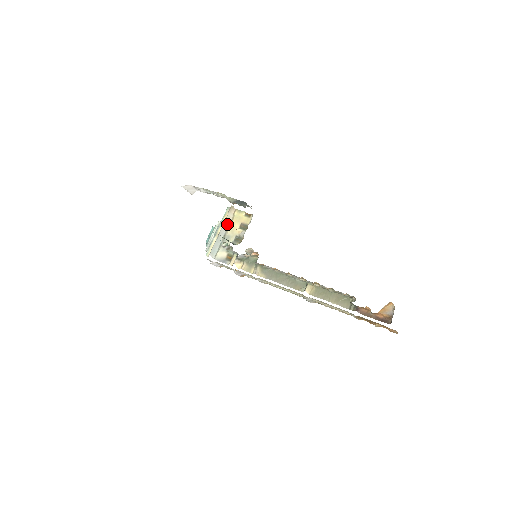
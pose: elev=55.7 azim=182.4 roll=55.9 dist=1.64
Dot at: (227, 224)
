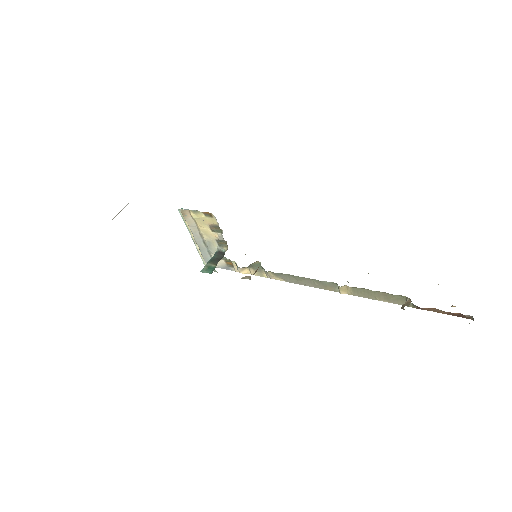
Dot at: (195, 230)
